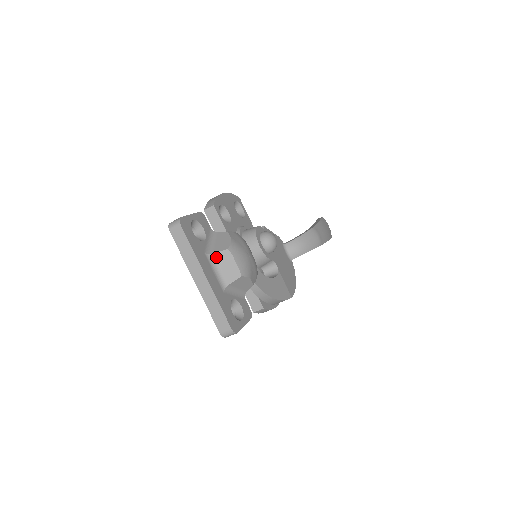
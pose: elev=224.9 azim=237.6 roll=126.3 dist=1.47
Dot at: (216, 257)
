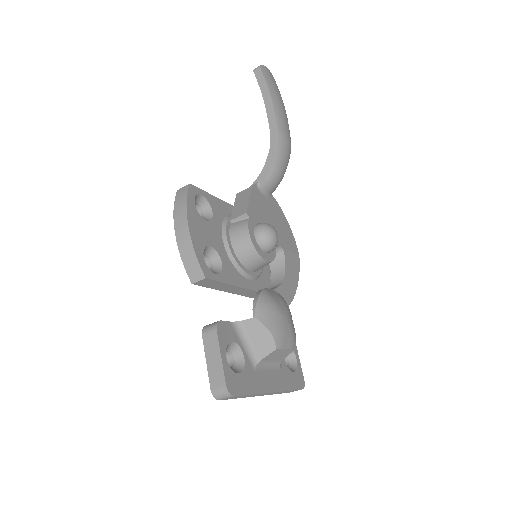
Dot at: (264, 360)
